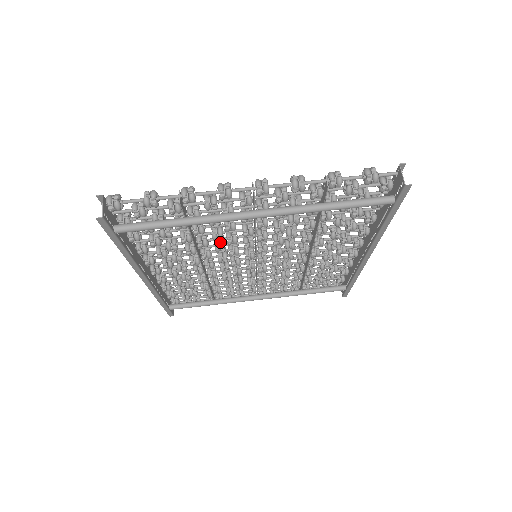
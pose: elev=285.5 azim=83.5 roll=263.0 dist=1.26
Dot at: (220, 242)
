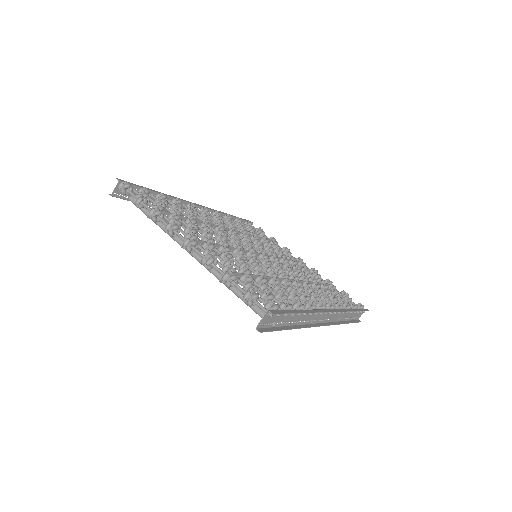
Dot at: occluded
